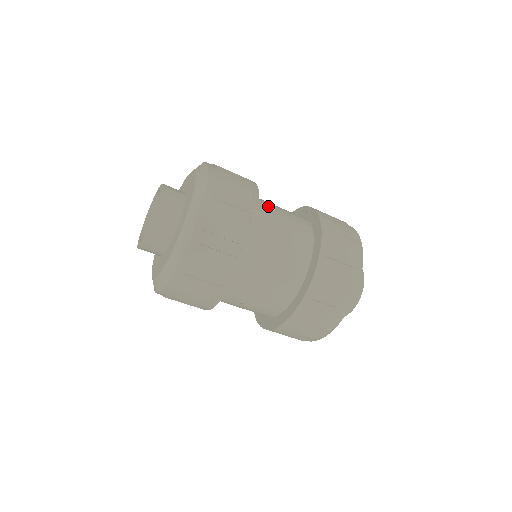
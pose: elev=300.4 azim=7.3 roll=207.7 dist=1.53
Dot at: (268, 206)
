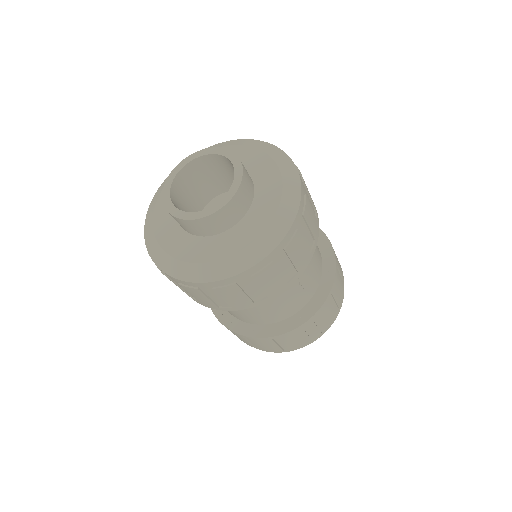
Dot at: occluded
